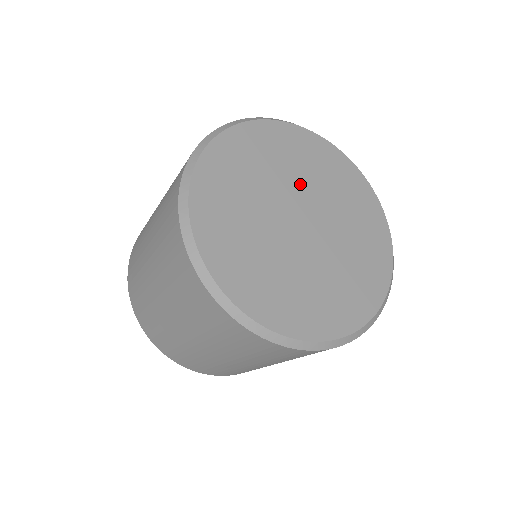
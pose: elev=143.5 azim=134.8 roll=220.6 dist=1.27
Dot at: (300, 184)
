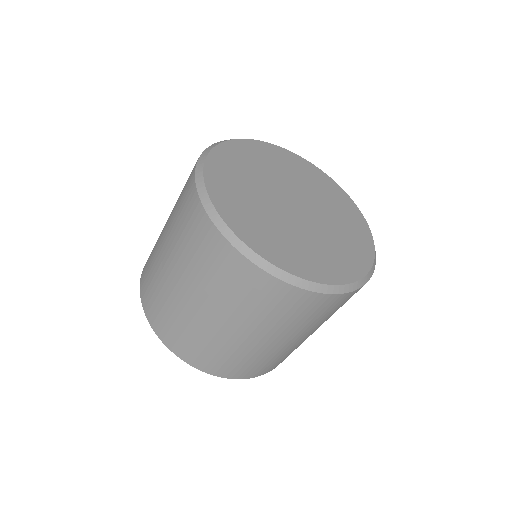
Dot at: (304, 190)
